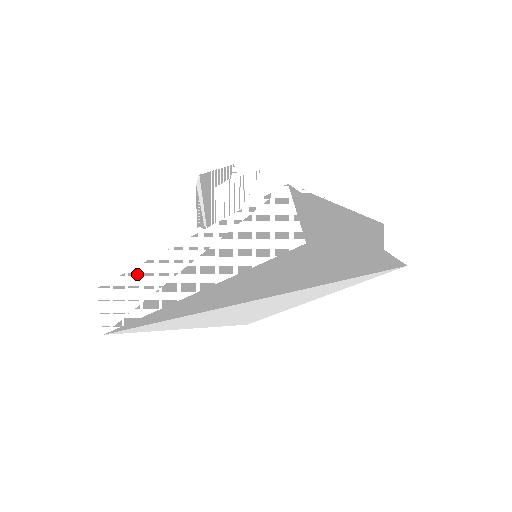
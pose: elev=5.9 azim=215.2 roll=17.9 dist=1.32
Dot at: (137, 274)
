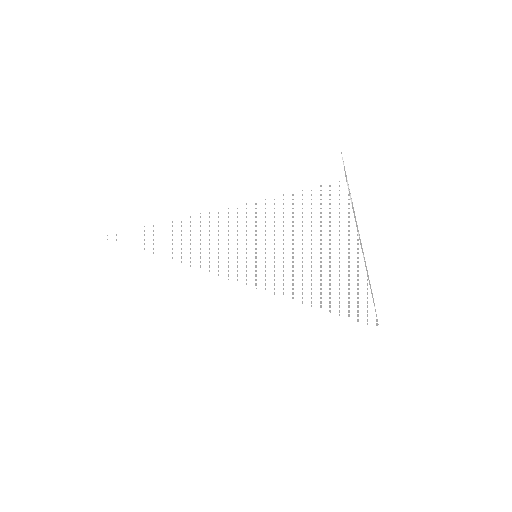
Dot at: (164, 195)
